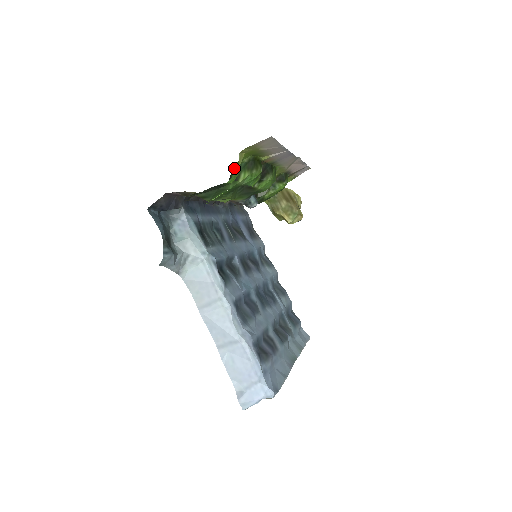
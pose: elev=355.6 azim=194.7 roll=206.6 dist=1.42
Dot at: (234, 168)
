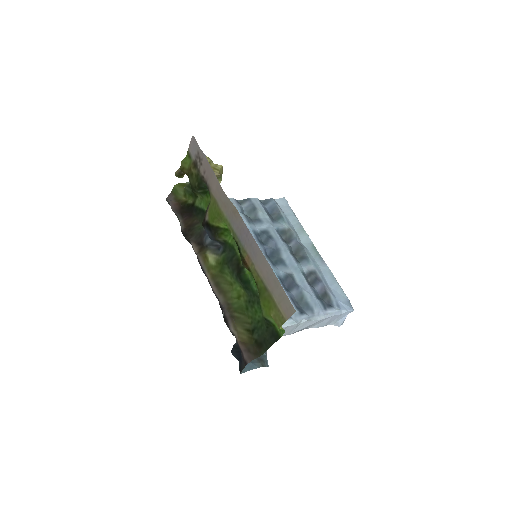
Dot at: (265, 317)
